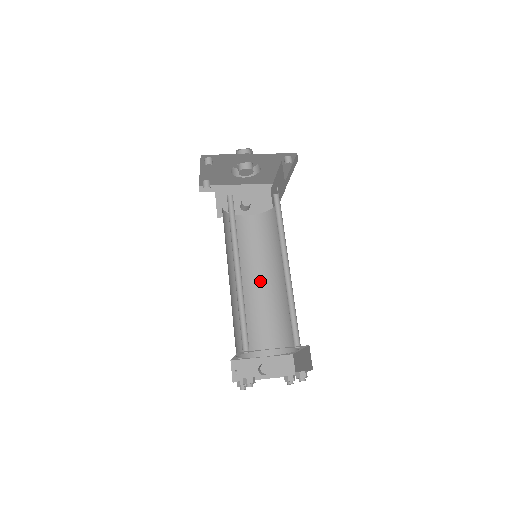
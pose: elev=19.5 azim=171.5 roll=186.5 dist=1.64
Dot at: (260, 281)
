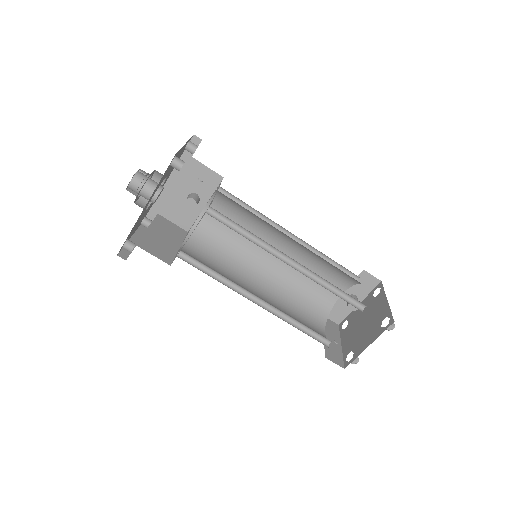
Dot at: (279, 247)
